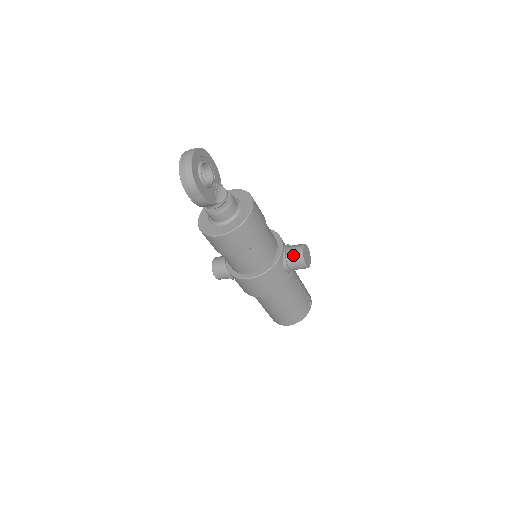
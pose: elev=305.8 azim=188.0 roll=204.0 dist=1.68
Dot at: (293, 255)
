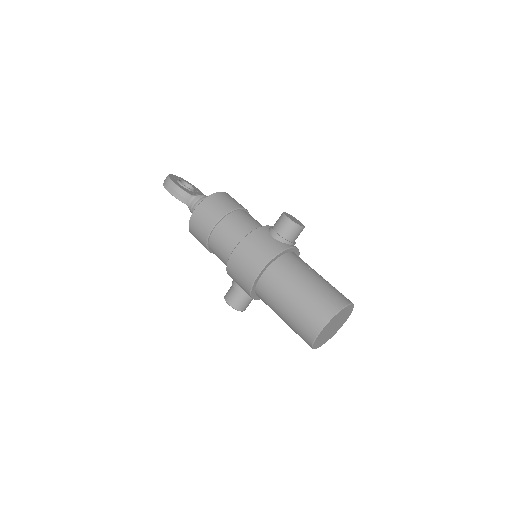
Dot at: (277, 220)
